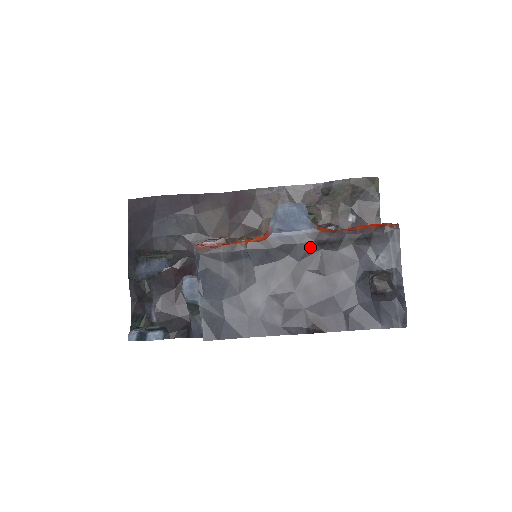
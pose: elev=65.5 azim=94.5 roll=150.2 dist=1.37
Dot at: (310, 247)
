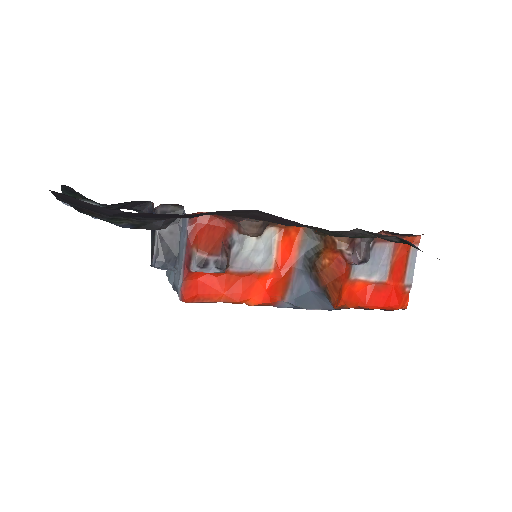
Dot at: occluded
